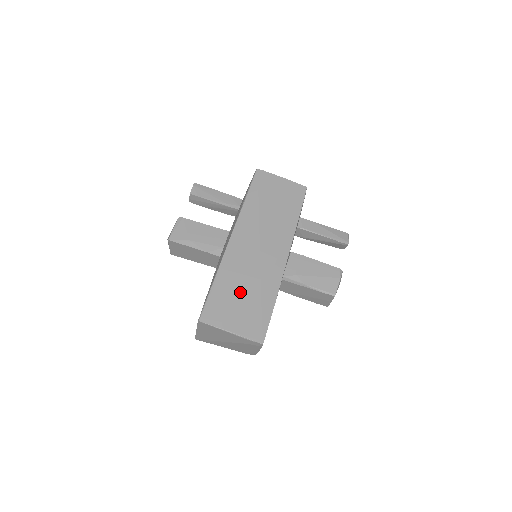
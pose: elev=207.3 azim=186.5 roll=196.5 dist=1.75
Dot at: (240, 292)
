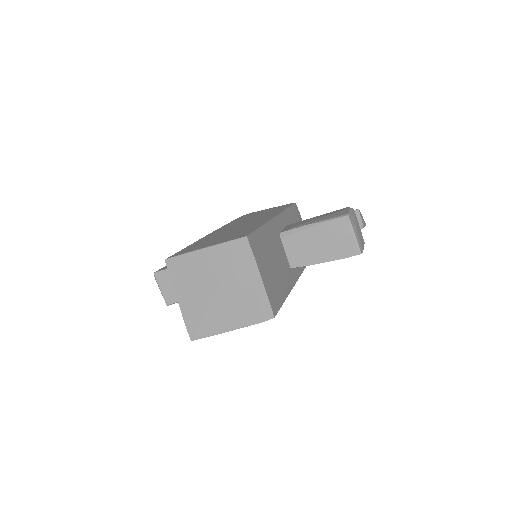
Dot at: (219, 236)
